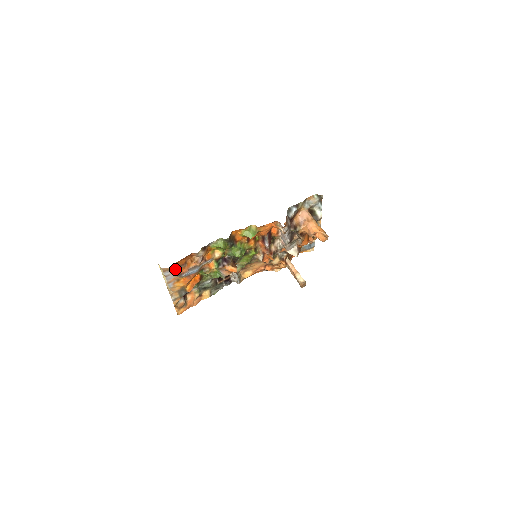
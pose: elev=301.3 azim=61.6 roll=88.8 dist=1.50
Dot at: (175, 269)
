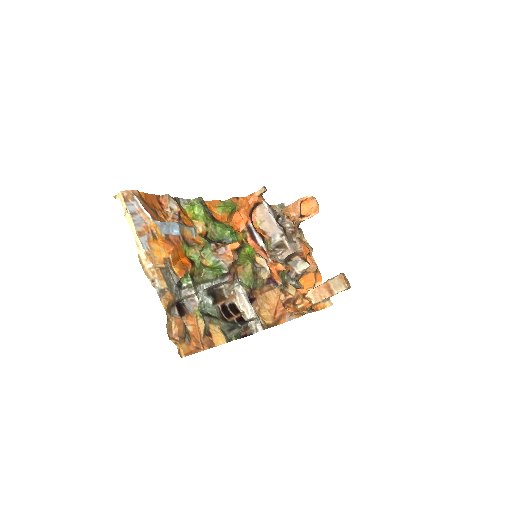
Dot at: (142, 203)
